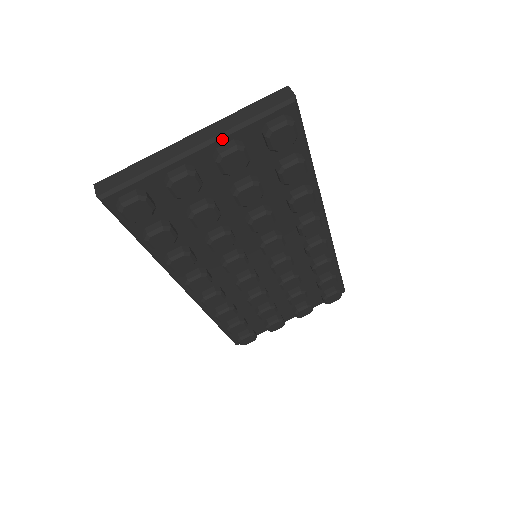
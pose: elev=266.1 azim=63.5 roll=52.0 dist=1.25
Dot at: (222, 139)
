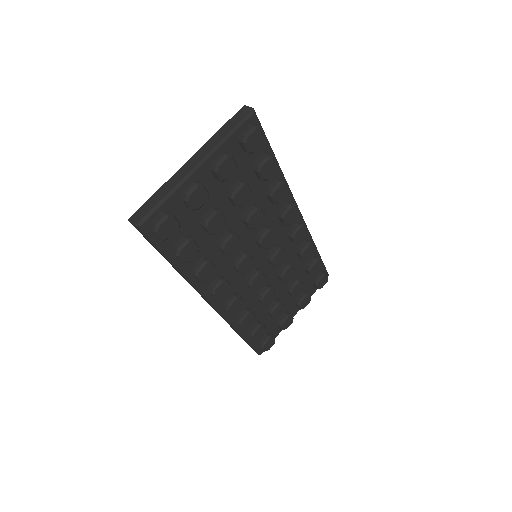
Dot at: (214, 154)
